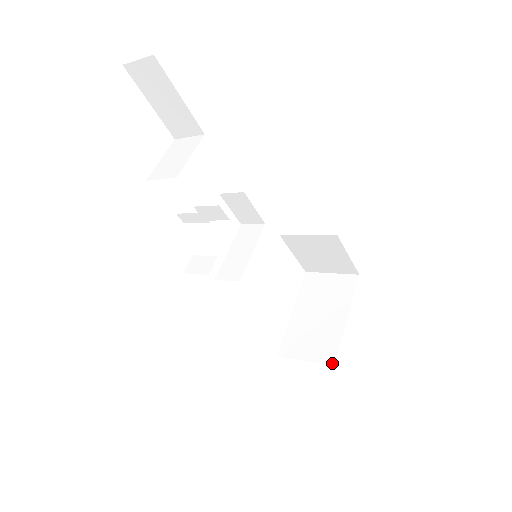
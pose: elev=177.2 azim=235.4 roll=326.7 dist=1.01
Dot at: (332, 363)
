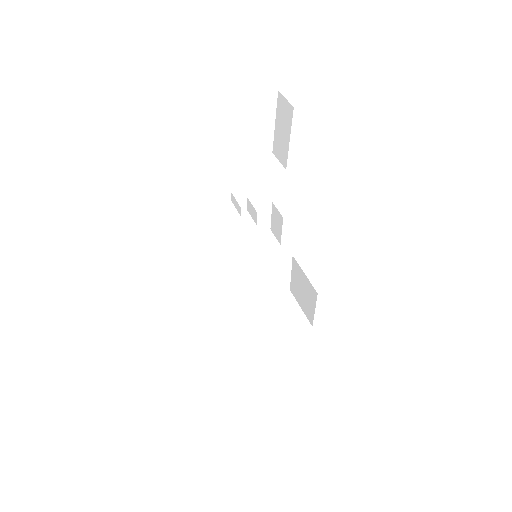
Dot at: (239, 353)
